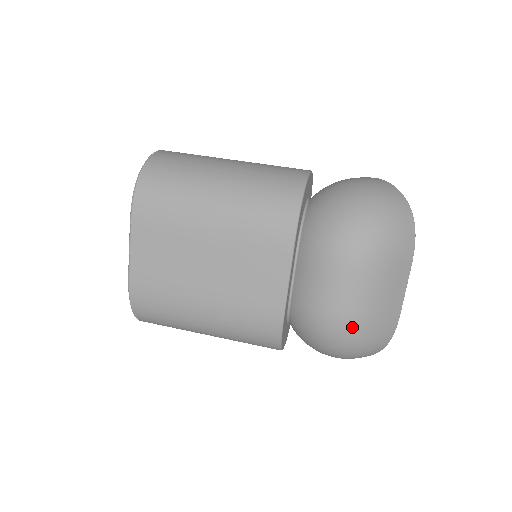
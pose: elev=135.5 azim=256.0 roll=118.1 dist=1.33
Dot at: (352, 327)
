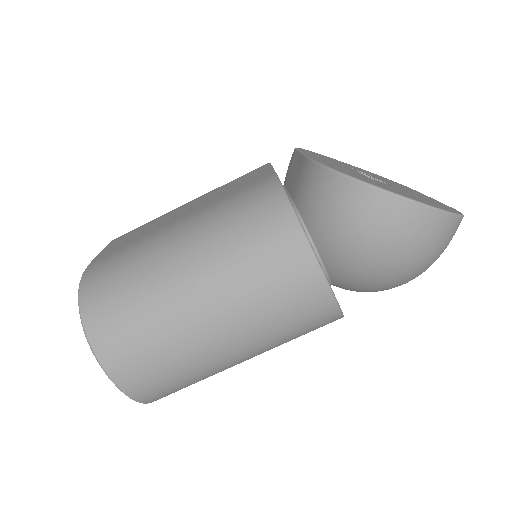
Dot at: occluded
